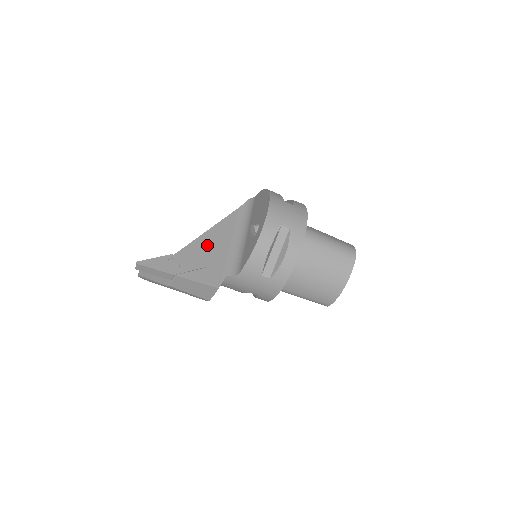
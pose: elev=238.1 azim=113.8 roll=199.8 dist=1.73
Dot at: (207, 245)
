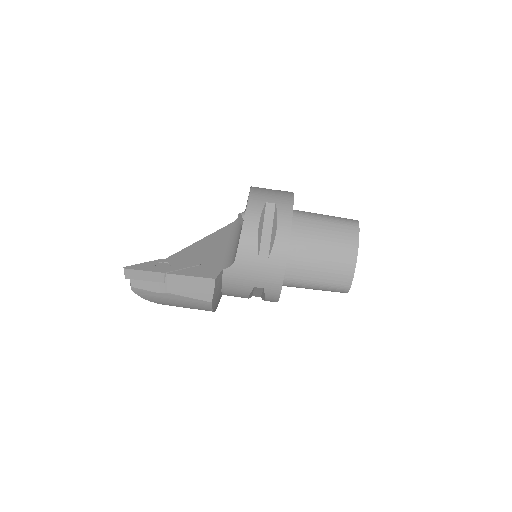
Dot at: (200, 250)
